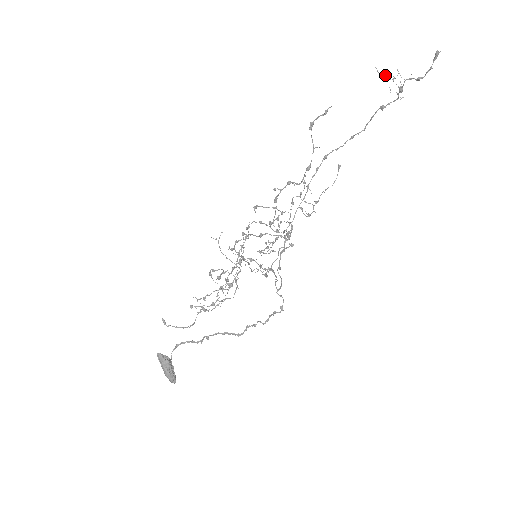
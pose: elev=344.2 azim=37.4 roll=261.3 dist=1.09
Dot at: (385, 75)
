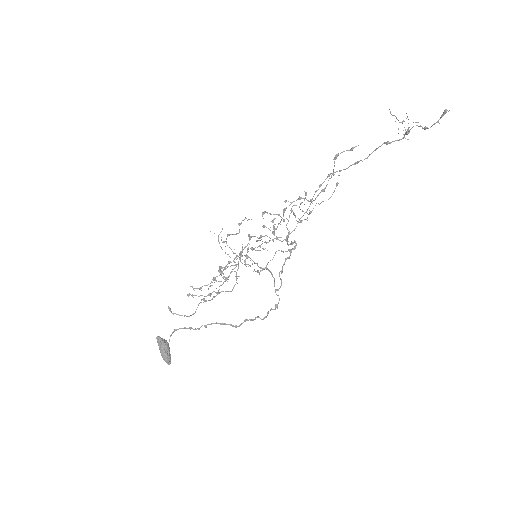
Dot at: (396, 117)
